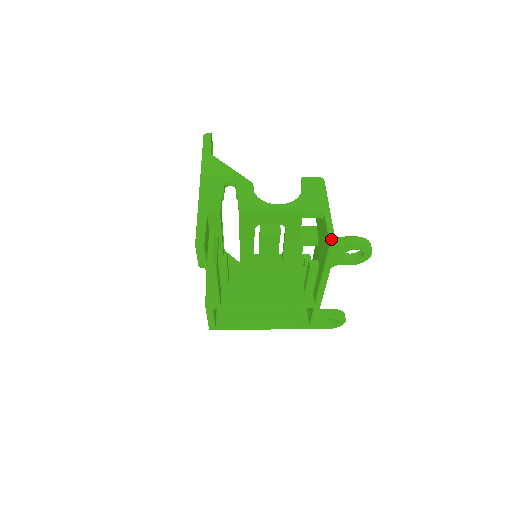
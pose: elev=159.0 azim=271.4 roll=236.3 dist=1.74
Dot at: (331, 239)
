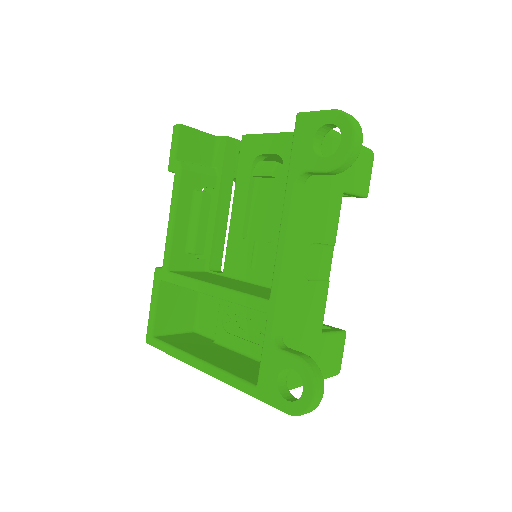
Dot at: occluded
